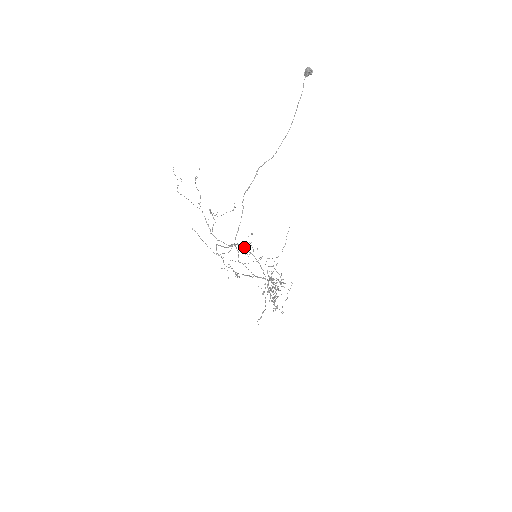
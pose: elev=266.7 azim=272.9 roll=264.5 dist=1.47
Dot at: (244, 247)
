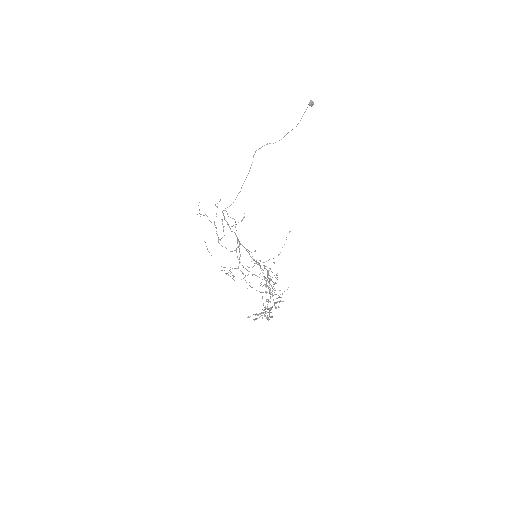
Dot at: (246, 249)
